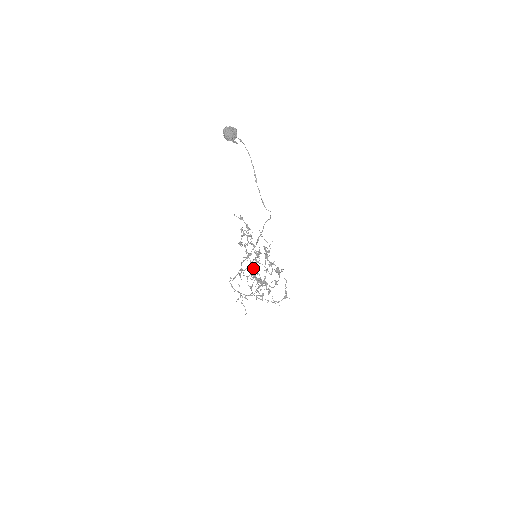
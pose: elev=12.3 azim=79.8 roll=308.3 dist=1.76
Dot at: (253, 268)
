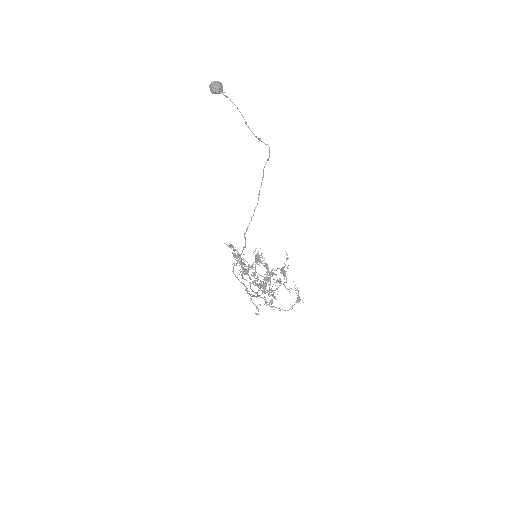
Dot at: (256, 262)
